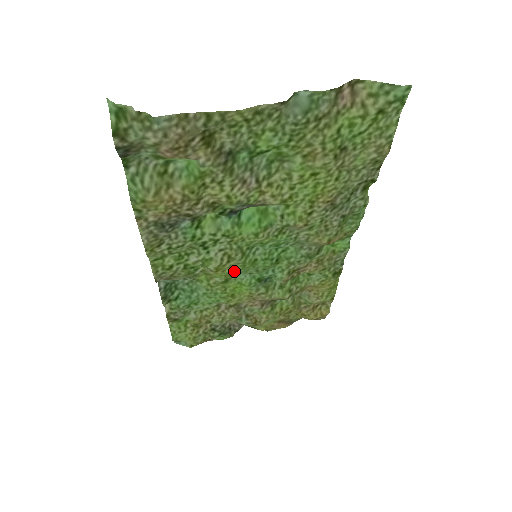
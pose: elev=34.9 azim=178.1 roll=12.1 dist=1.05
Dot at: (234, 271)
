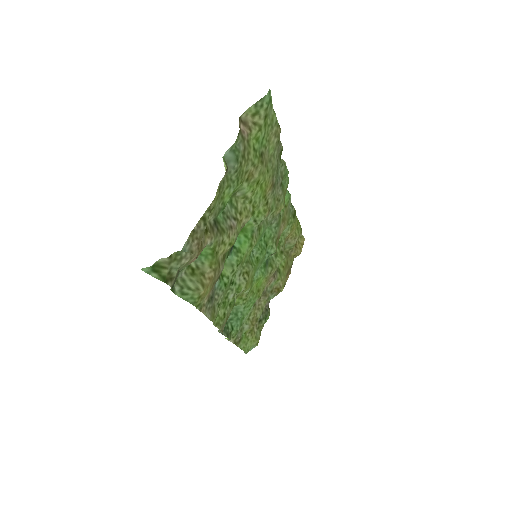
Dot at: (252, 277)
